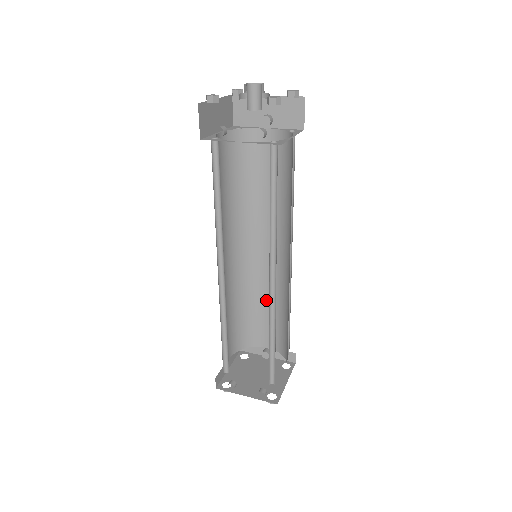
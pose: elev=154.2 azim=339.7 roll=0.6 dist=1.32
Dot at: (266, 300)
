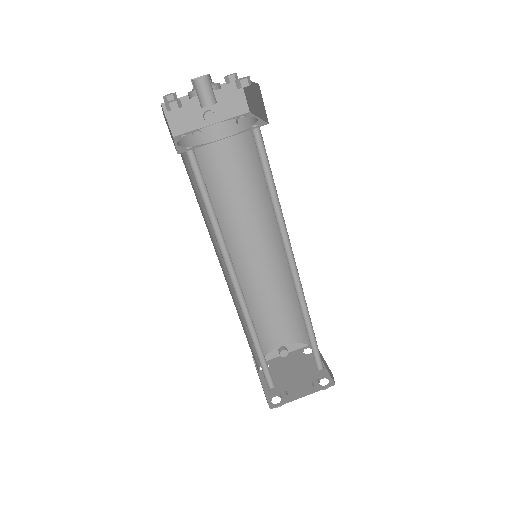
Dot at: (266, 299)
